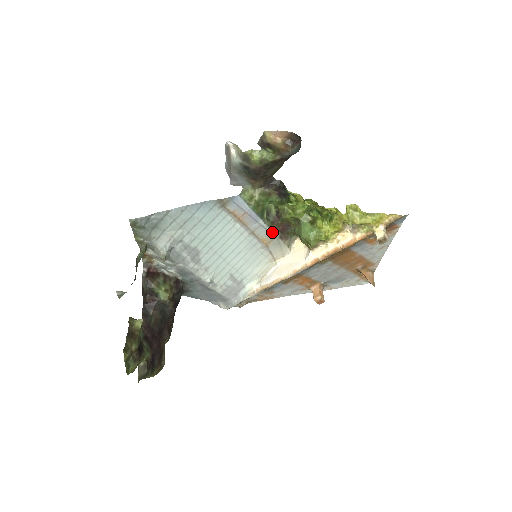
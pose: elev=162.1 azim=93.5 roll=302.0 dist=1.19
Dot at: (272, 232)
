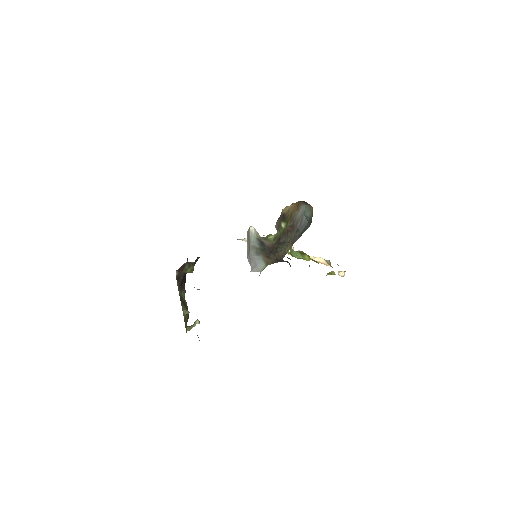
Dot at: occluded
